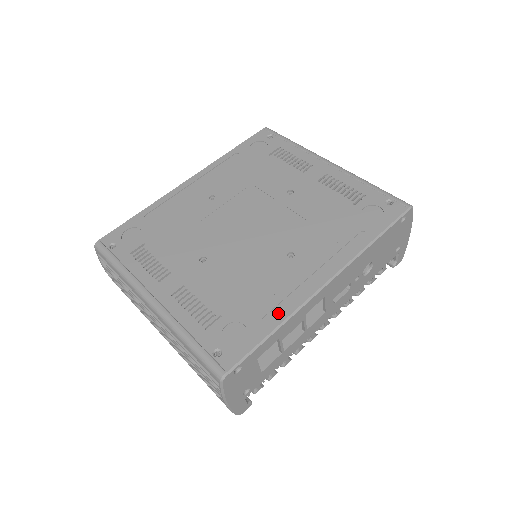
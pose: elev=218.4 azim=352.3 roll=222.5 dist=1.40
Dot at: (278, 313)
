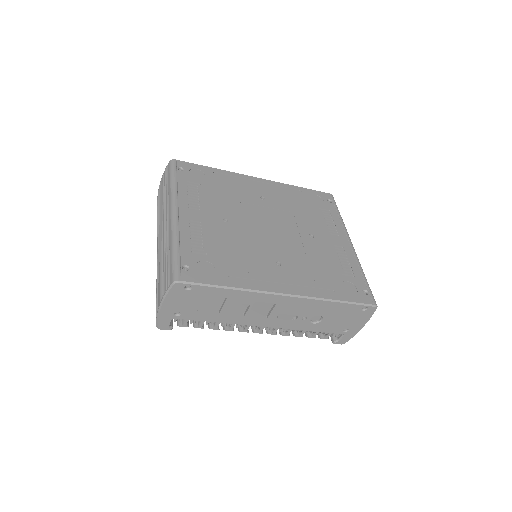
Dot at: (241, 282)
